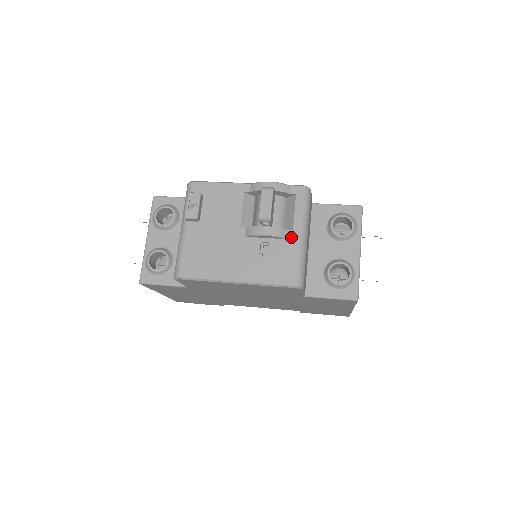
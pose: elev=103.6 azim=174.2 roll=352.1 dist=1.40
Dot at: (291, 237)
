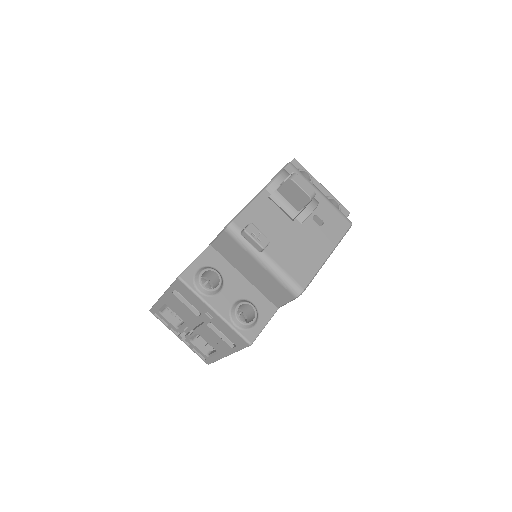
Dot at: (320, 199)
